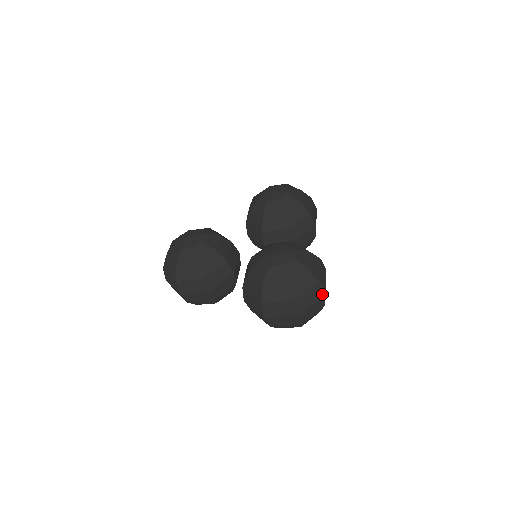
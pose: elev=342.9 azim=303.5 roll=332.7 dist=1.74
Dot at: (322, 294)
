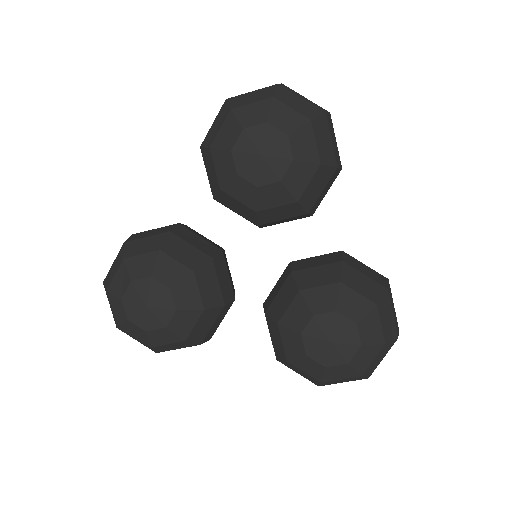
Dot at: occluded
